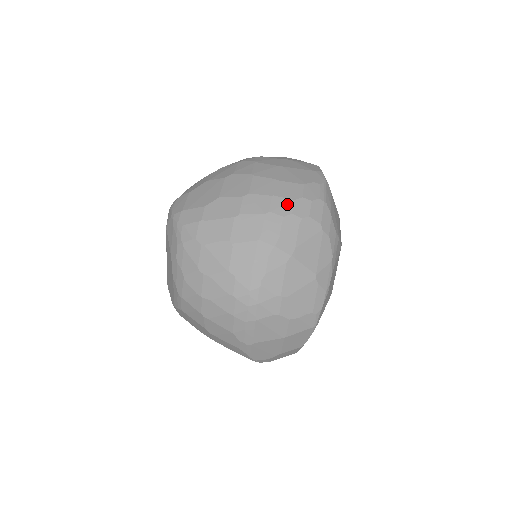
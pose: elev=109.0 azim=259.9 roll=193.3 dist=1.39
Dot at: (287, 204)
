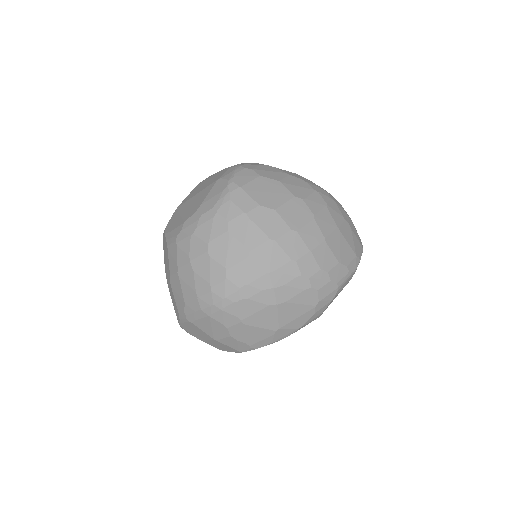
Dot at: (313, 267)
